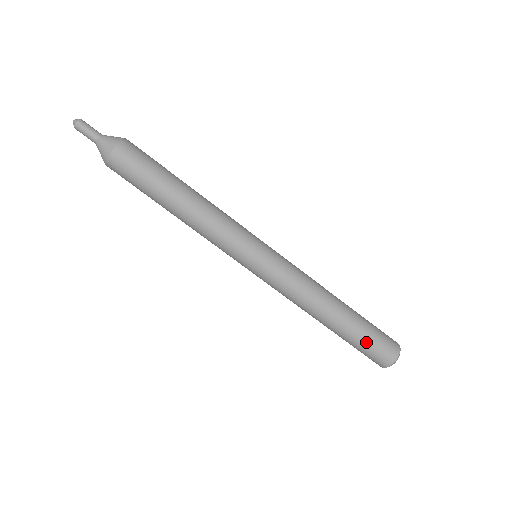
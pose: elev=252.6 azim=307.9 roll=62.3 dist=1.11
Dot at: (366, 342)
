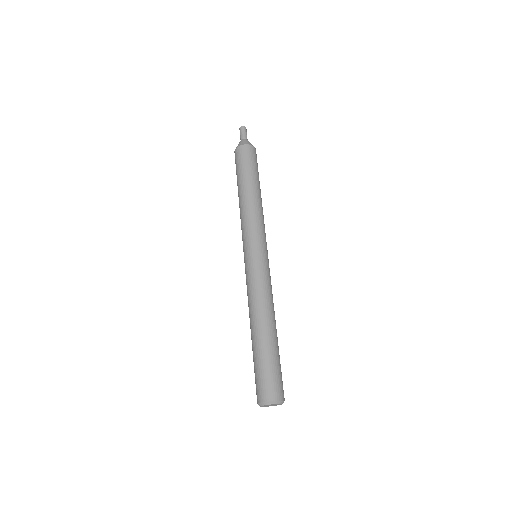
Dot at: (272, 365)
